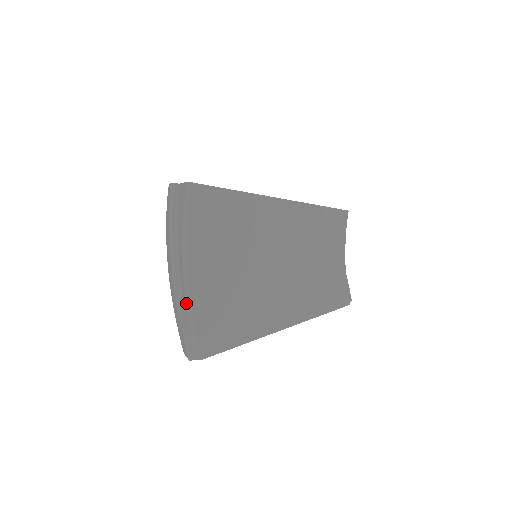
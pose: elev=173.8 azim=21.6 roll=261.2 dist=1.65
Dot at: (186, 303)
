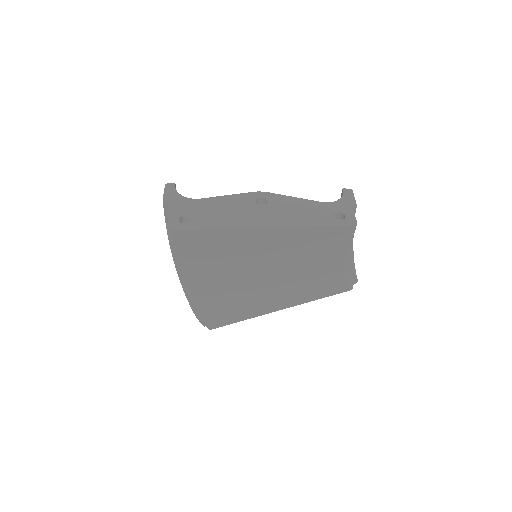
Dot at: (190, 301)
